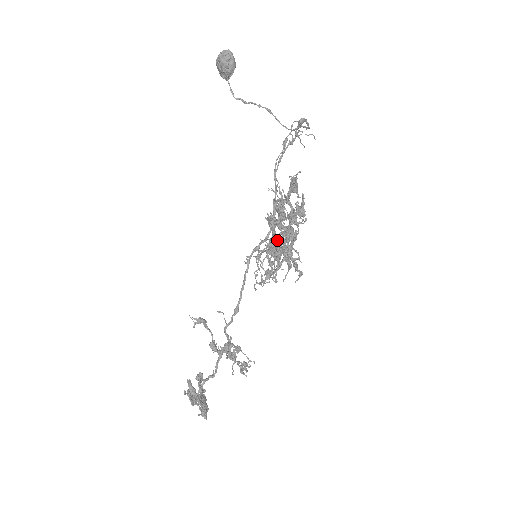
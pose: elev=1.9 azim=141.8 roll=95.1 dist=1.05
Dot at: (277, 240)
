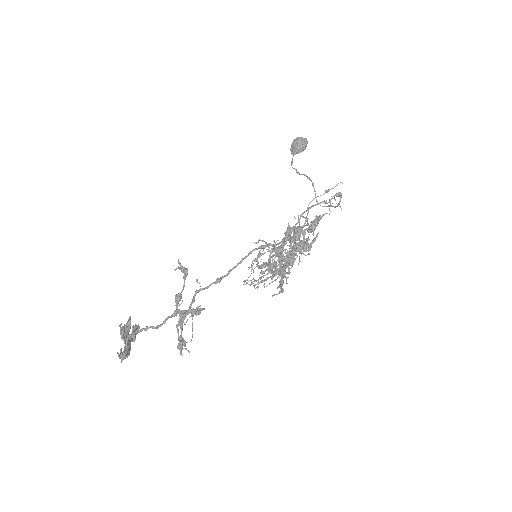
Dot at: (283, 249)
